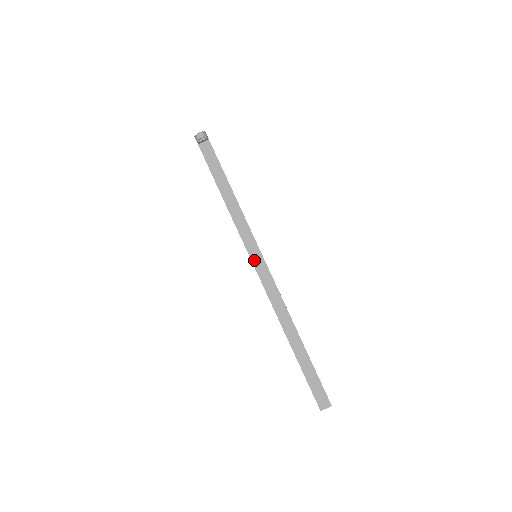
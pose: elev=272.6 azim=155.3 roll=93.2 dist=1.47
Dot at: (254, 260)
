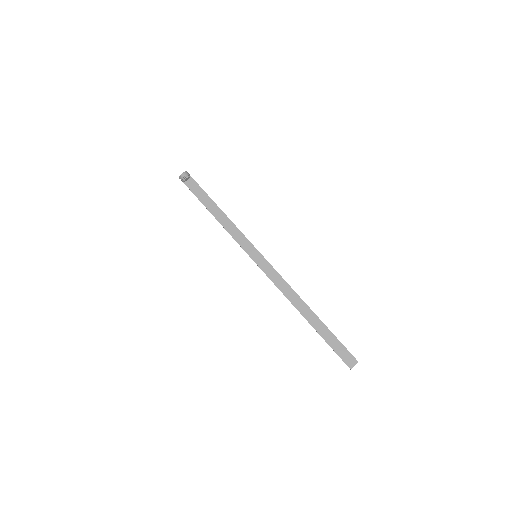
Dot at: (255, 260)
